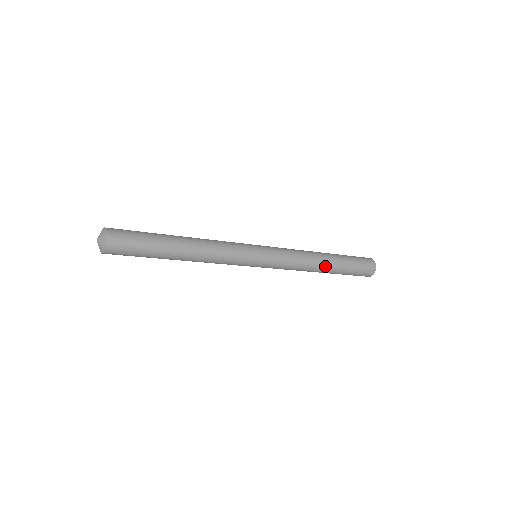
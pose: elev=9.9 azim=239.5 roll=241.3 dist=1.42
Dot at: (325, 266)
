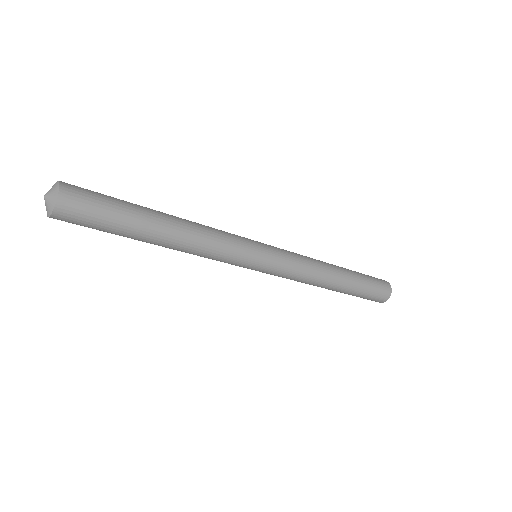
Dot at: (338, 274)
